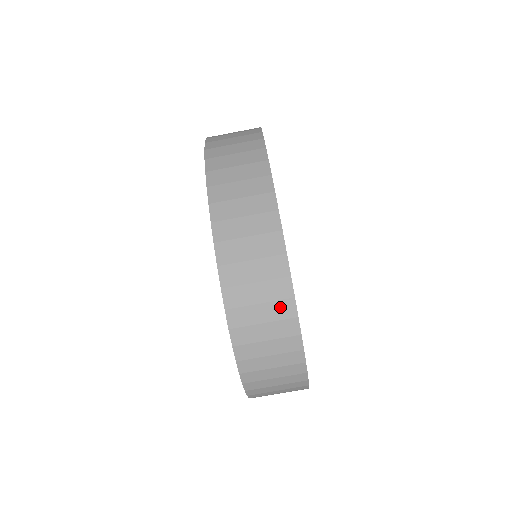
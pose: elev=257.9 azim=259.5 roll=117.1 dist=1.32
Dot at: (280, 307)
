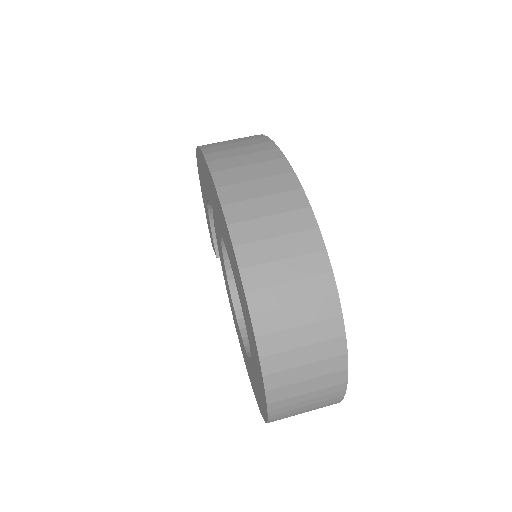
Dot at: (295, 218)
